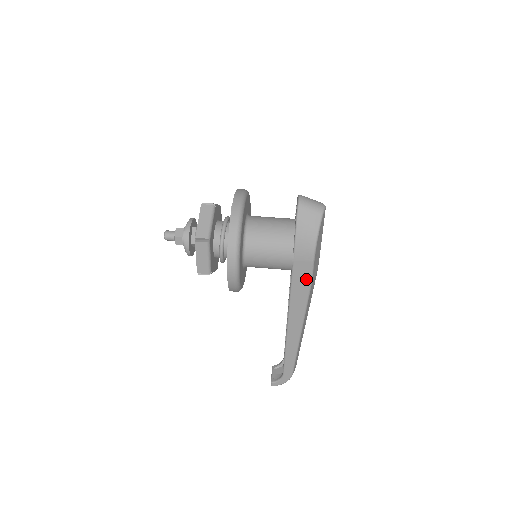
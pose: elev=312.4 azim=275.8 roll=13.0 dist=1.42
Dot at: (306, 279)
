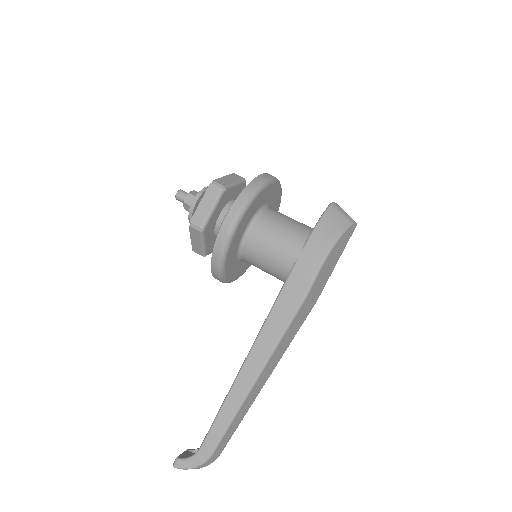
Dot at: (302, 289)
